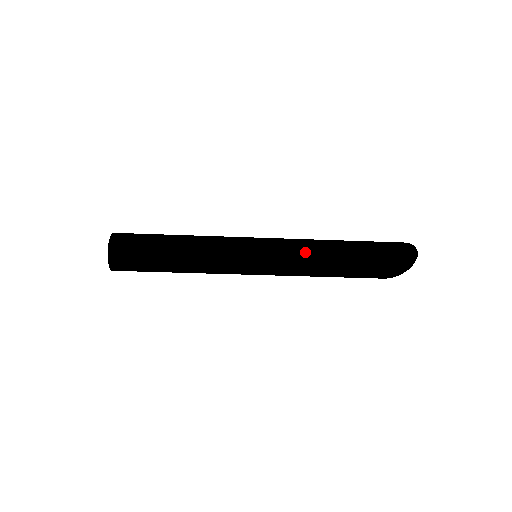
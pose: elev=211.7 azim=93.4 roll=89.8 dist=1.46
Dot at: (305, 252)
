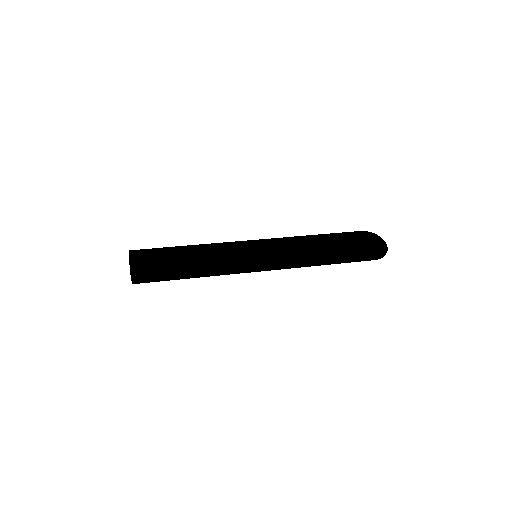
Dot at: (299, 262)
